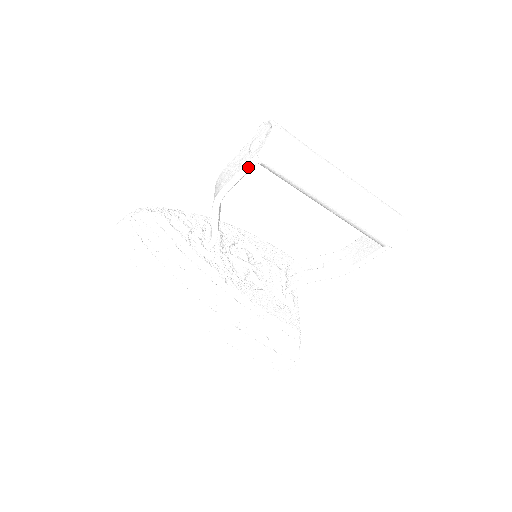
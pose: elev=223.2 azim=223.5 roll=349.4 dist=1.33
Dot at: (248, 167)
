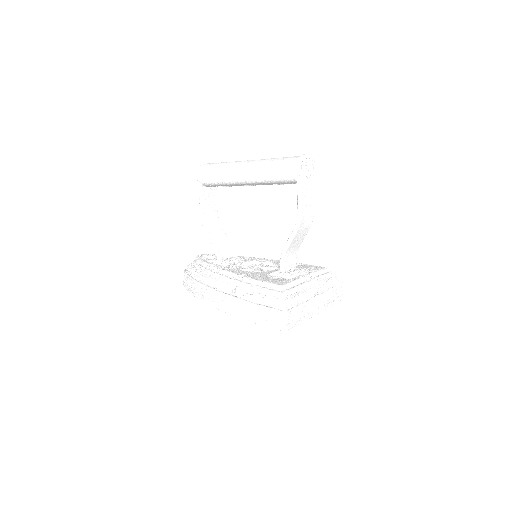
Dot at: (200, 190)
